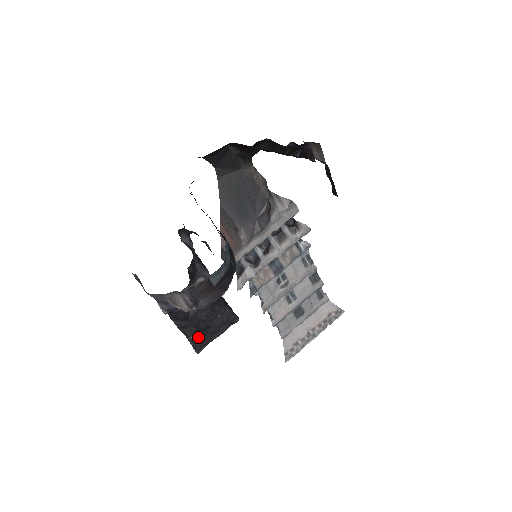
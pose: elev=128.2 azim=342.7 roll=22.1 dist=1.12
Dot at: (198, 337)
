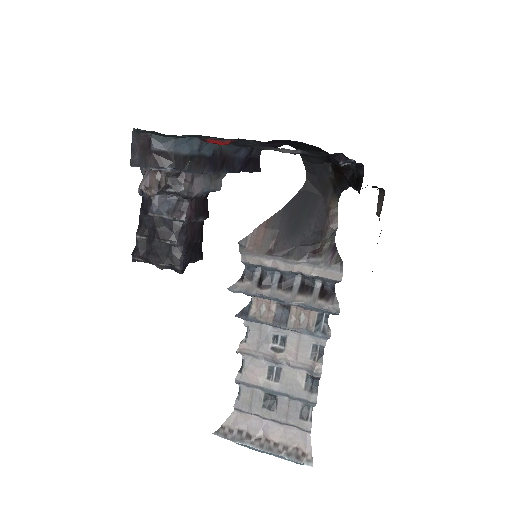
Dot at: (142, 243)
